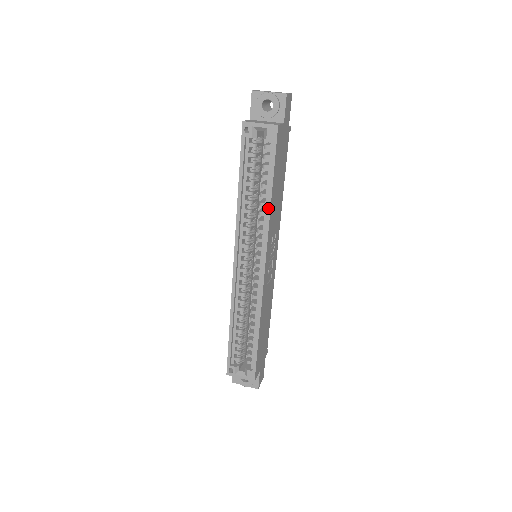
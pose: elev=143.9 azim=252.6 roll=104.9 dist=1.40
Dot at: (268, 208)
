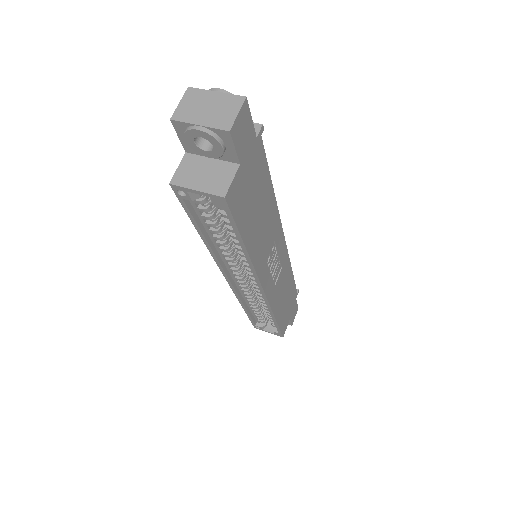
Dot at: (247, 258)
